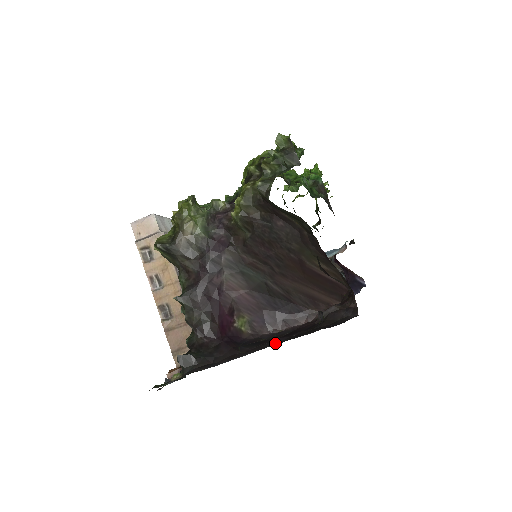
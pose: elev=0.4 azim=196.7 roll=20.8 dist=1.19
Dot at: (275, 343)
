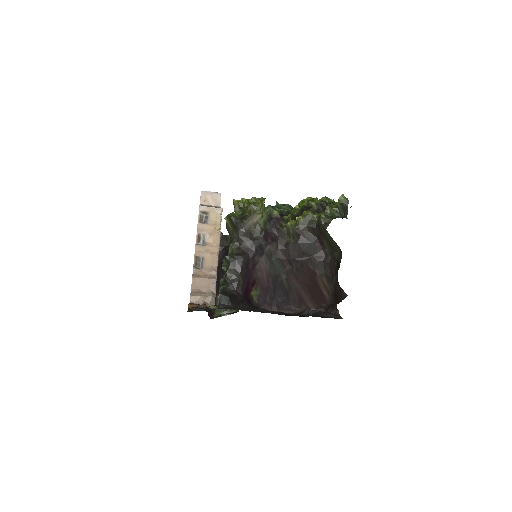
Dot at: occluded
